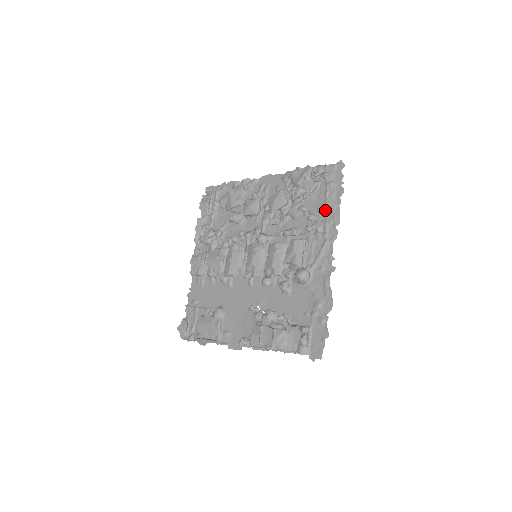
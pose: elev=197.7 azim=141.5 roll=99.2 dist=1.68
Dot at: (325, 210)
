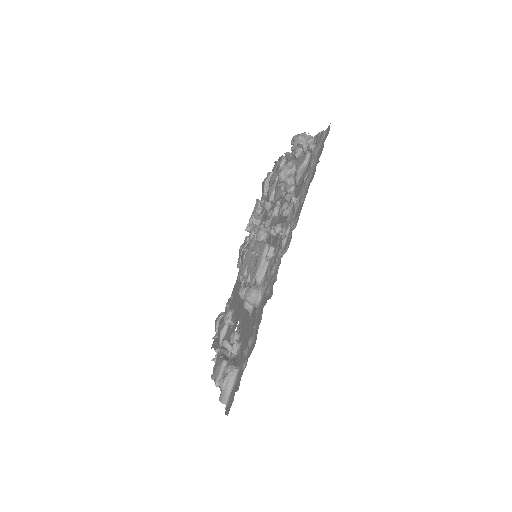
Dot at: (296, 203)
